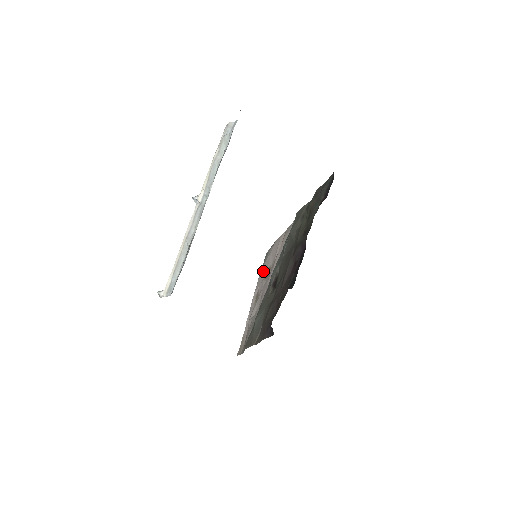
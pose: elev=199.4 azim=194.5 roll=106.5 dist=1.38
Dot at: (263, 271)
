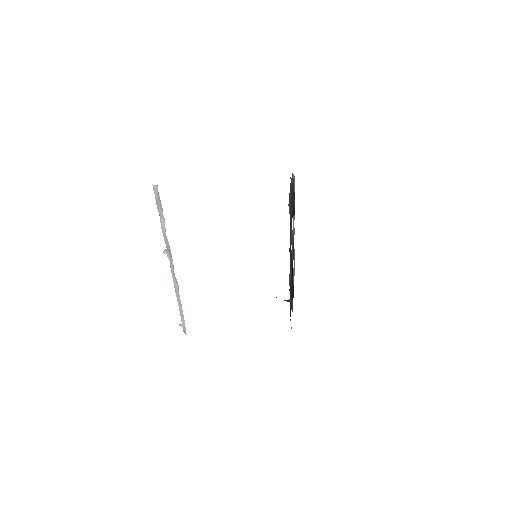
Dot at: occluded
